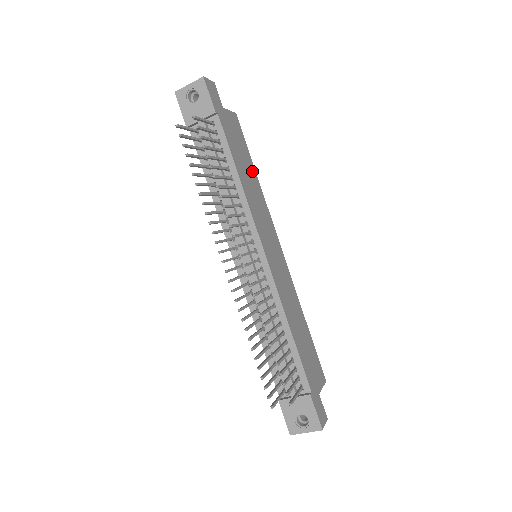
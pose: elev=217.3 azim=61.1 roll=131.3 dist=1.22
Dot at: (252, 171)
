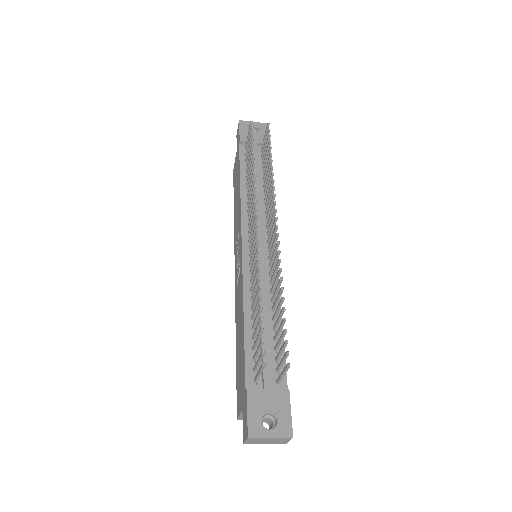
Dot at: occluded
